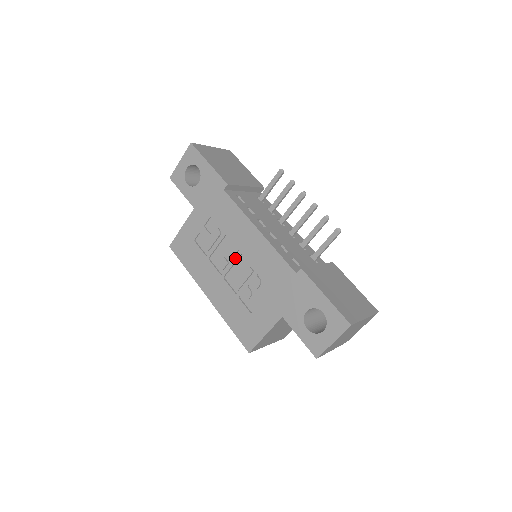
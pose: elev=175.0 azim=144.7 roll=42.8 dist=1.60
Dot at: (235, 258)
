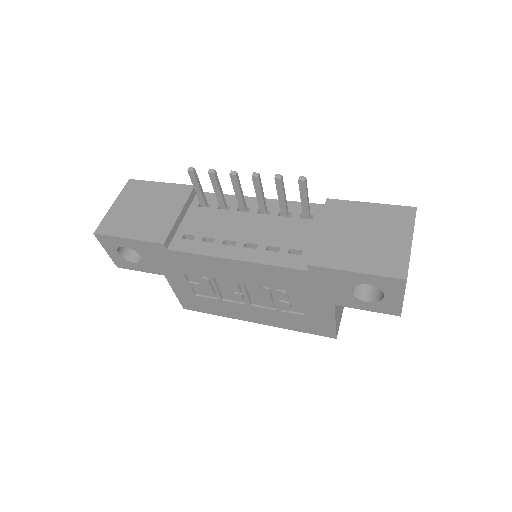
Dot at: (242, 289)
